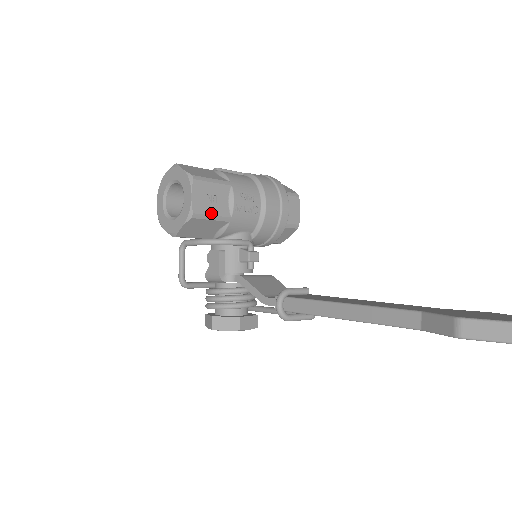
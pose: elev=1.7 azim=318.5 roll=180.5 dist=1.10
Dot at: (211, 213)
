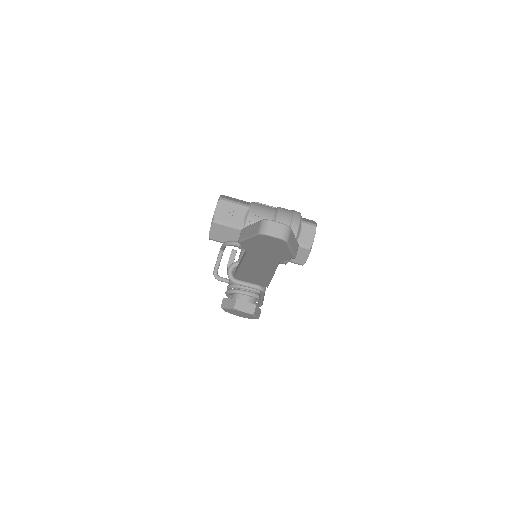
Dot at: (228, 222)
